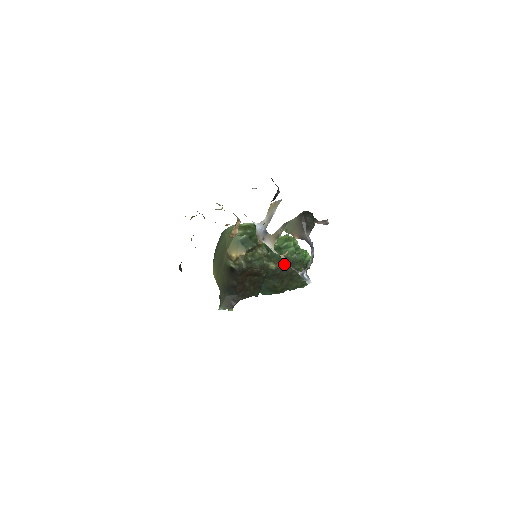
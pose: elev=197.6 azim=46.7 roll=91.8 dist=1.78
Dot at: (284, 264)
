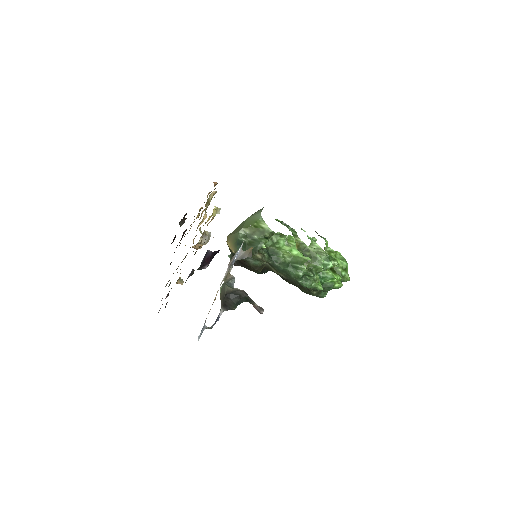
Dot at: (286, 277)
